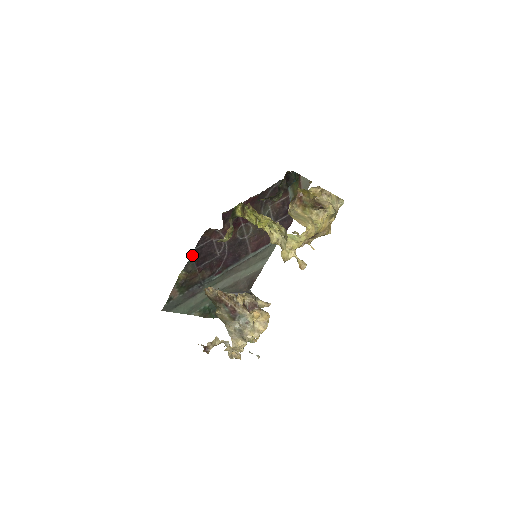
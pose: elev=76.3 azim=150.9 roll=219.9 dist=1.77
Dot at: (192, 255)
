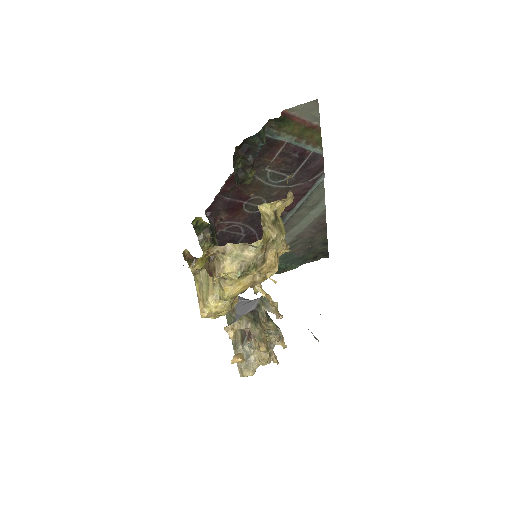
Dot at: occluded
